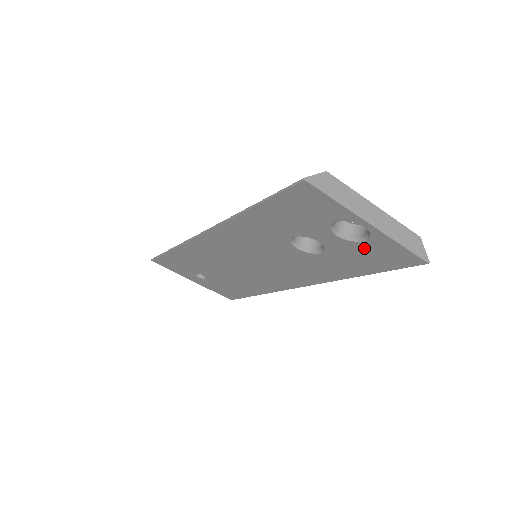
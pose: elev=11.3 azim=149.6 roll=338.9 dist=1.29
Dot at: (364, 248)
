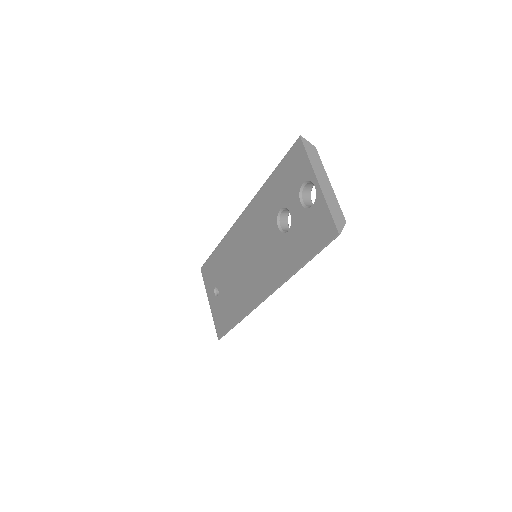
Dot at: (310, 217)
